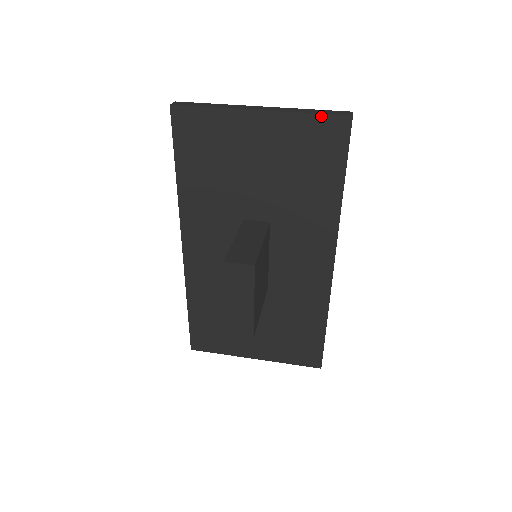
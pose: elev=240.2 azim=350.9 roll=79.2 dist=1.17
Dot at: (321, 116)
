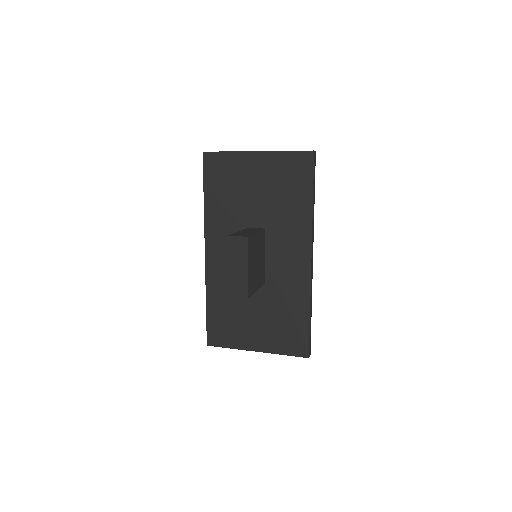
Dot at: (295, 152)
